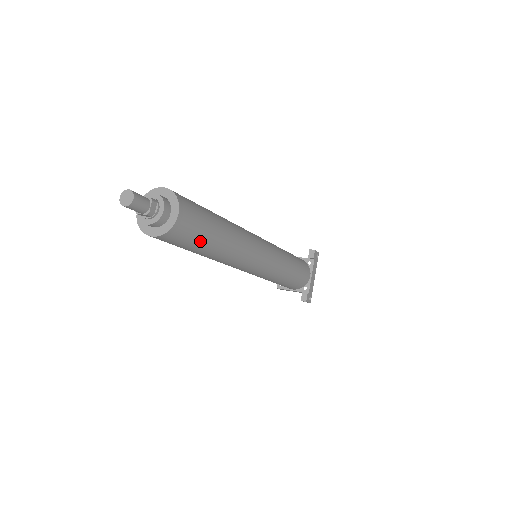
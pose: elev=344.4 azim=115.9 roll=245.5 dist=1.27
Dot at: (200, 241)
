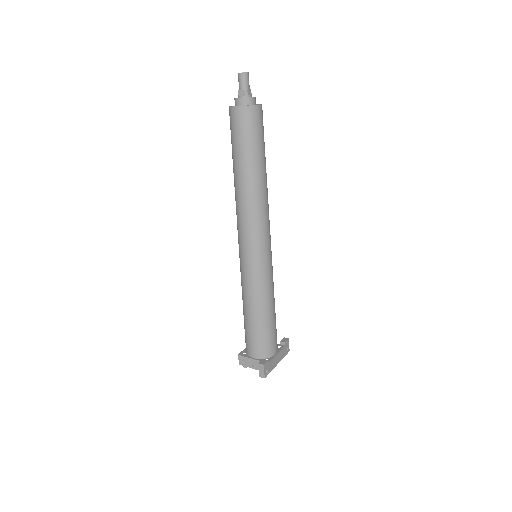
Dot at: (254, 144)
